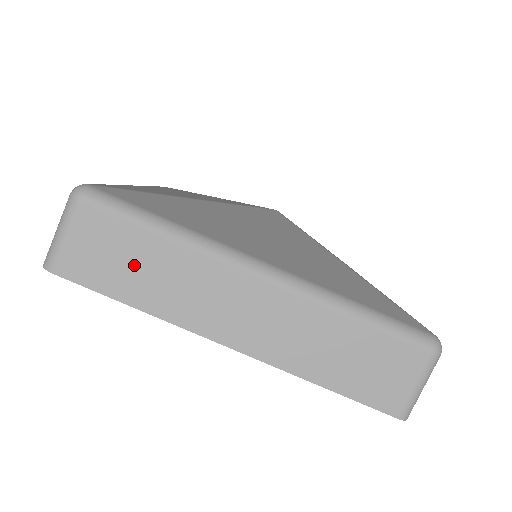
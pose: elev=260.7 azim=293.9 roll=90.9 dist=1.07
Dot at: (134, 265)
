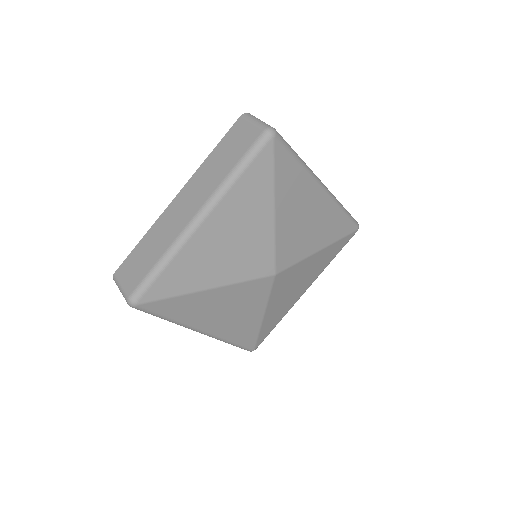
Dot at: occluded
